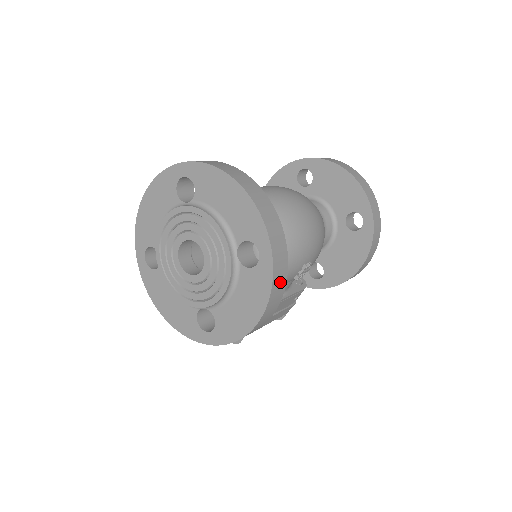
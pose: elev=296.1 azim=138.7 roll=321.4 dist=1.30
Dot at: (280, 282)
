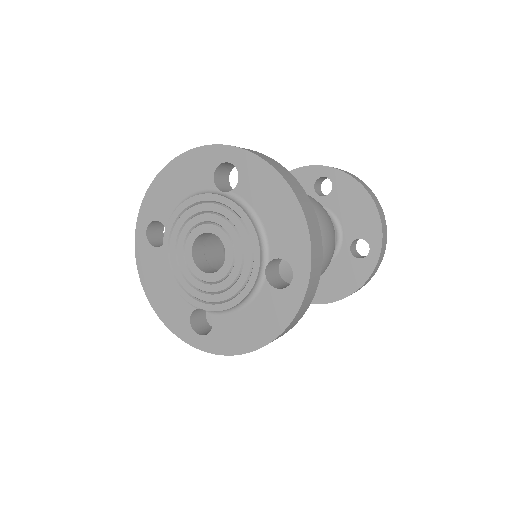
Dot at: (302, 312)
